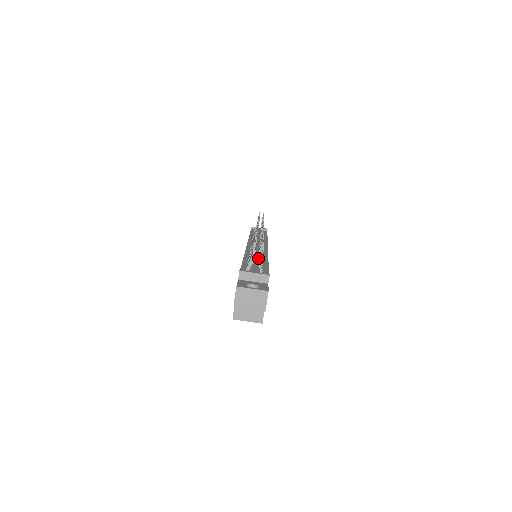
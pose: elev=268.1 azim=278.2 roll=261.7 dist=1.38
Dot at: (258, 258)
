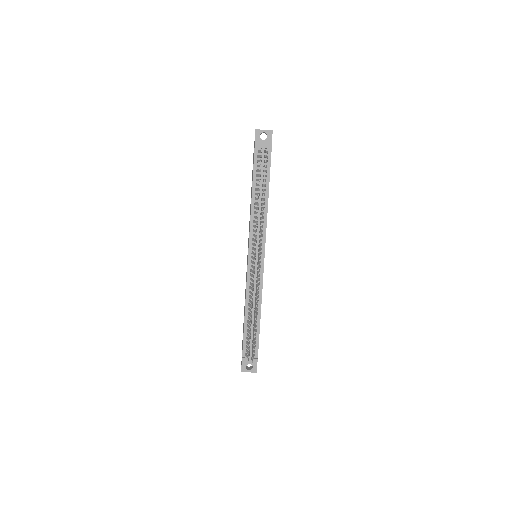
Dot at: (251, 359)
